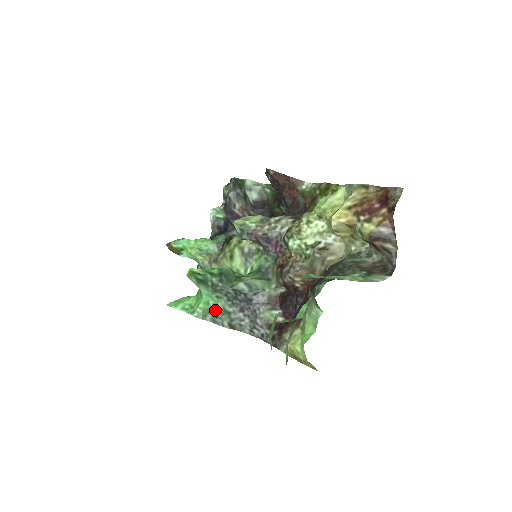
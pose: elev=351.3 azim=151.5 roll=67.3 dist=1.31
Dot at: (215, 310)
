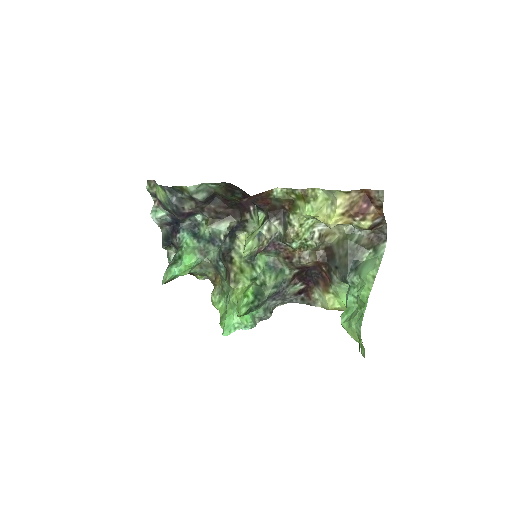
Dot at: (259, 314)
